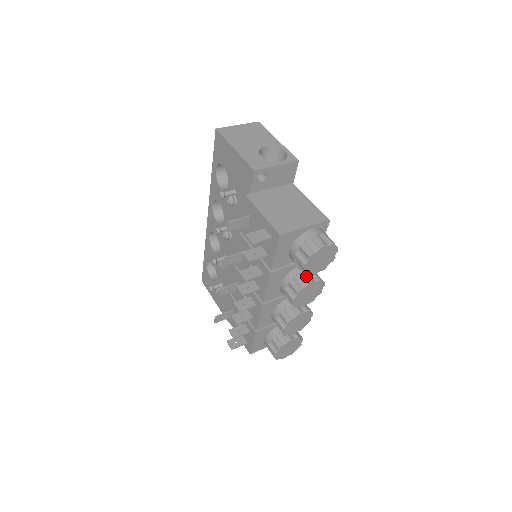
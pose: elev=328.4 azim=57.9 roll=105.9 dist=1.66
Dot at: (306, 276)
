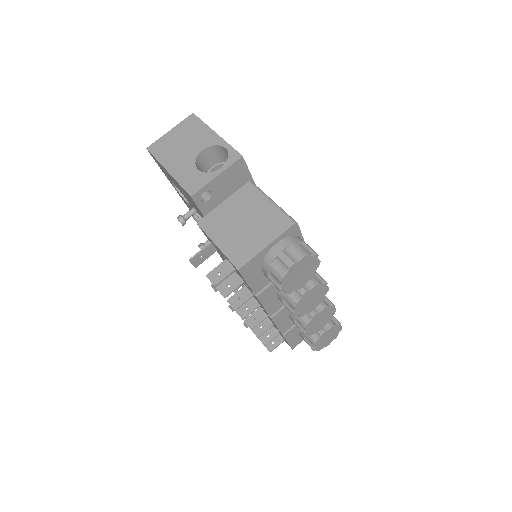
Dot at: occluded
